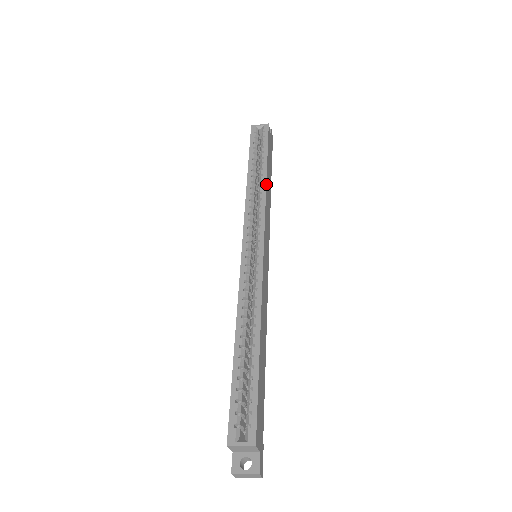
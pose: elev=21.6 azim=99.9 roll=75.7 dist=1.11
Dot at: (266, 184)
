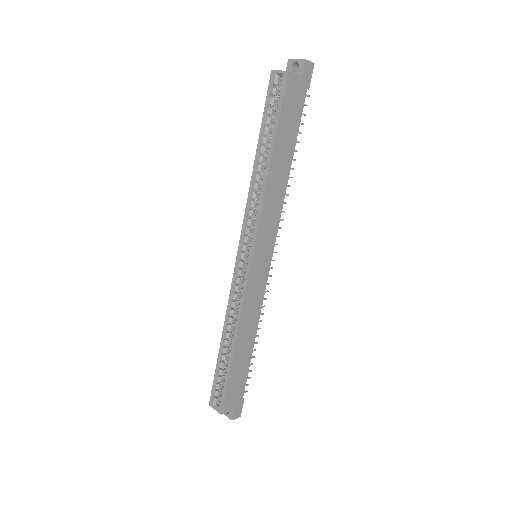
Dot at: (267, 181)
